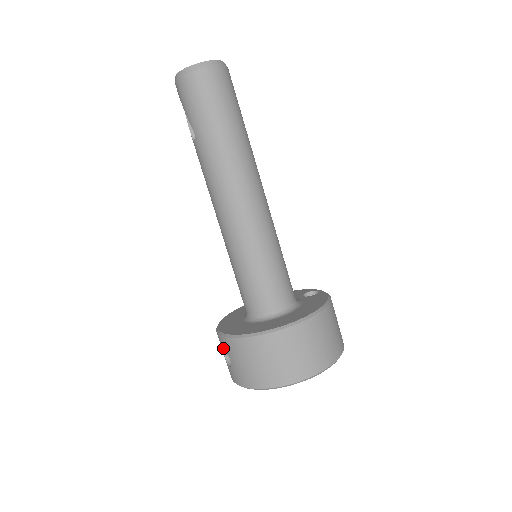
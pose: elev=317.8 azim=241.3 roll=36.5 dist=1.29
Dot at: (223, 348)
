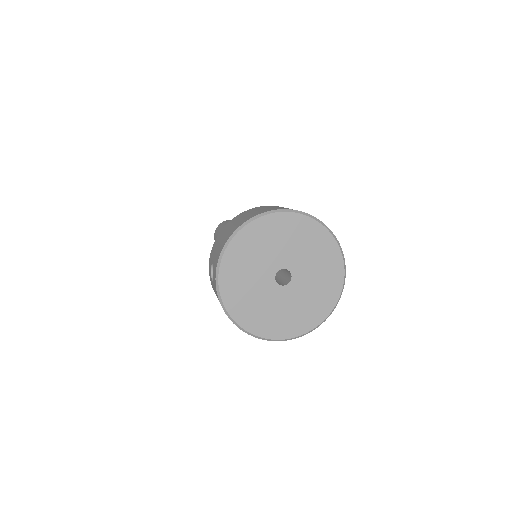
Dot at: (210, 271)
